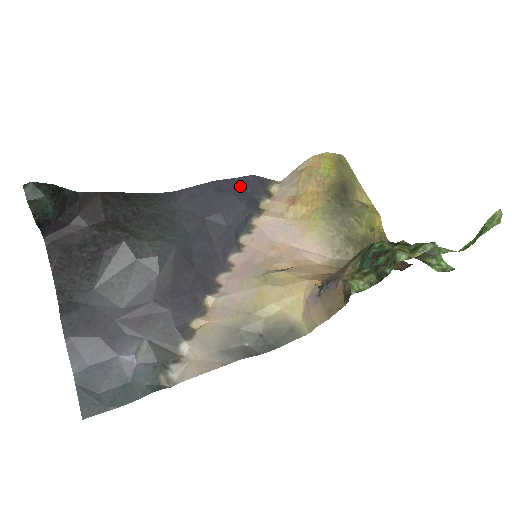
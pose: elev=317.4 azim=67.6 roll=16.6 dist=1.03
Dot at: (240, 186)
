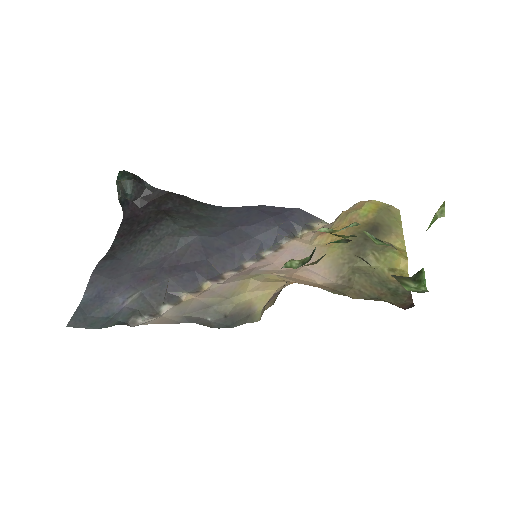
Dot at: (282, 213)
